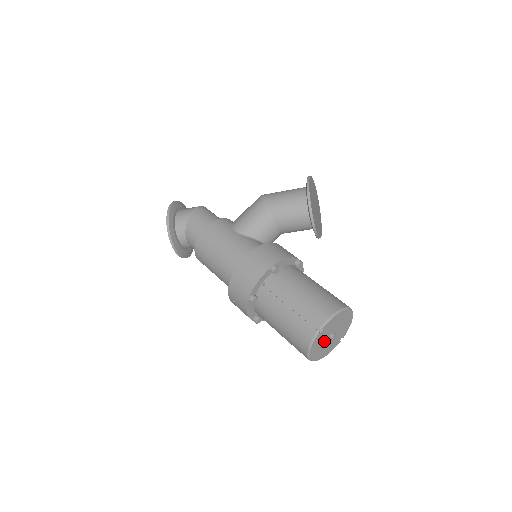
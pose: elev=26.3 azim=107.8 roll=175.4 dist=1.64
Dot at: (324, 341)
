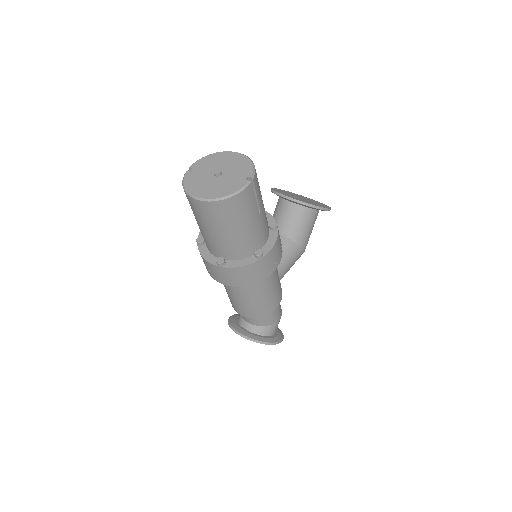
Dot at: (207, 180)
